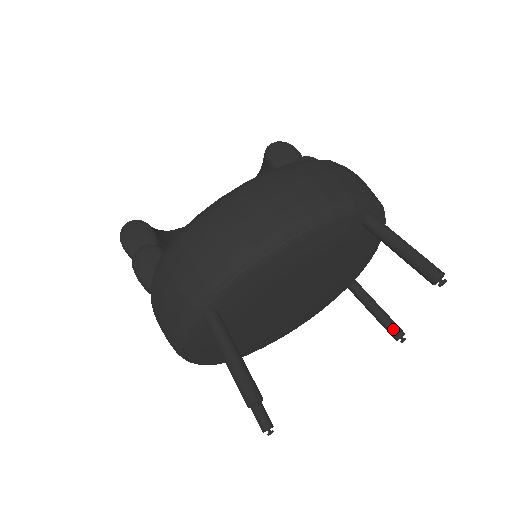
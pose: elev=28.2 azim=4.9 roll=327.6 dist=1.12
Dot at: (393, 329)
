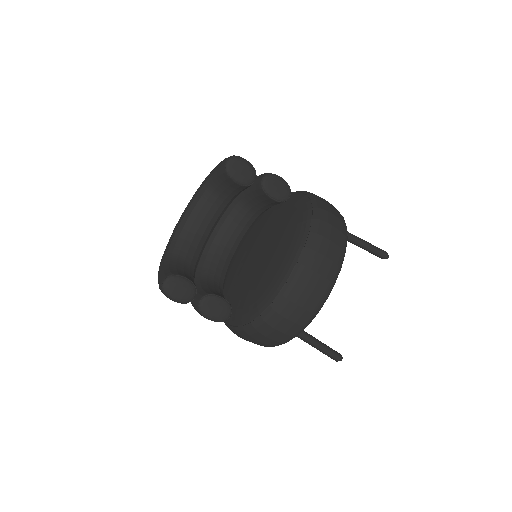
Dot at: occluded
